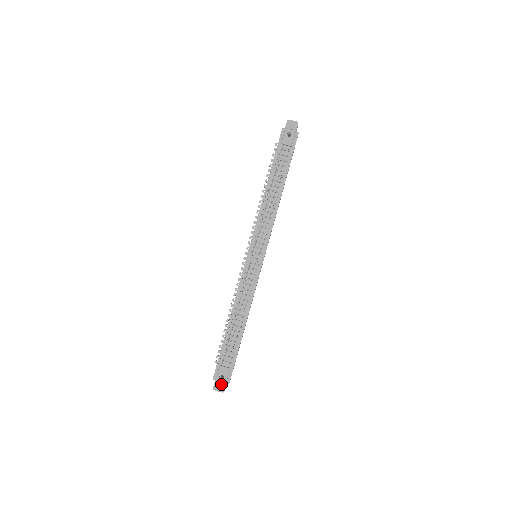
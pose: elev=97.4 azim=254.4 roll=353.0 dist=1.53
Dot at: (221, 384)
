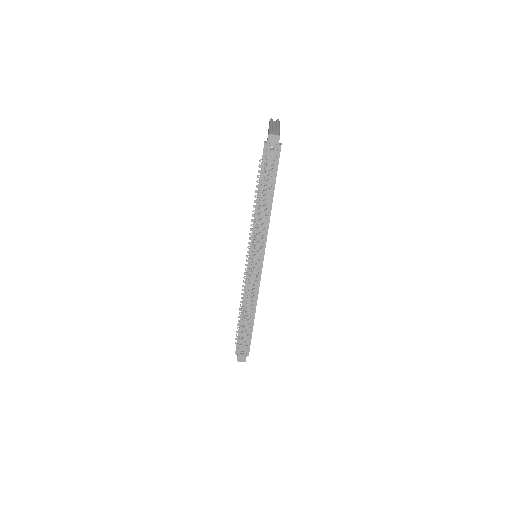
Dot at: (242, 357)
